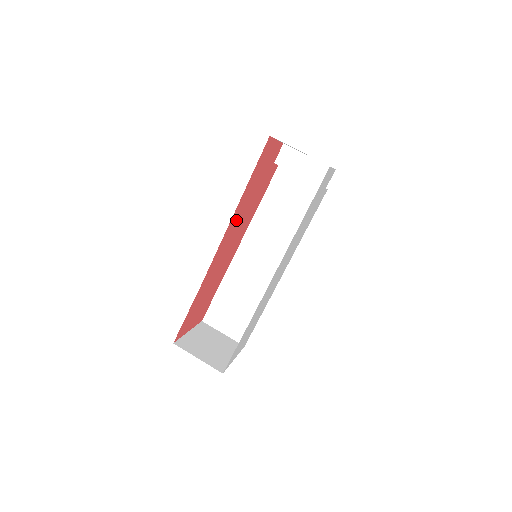
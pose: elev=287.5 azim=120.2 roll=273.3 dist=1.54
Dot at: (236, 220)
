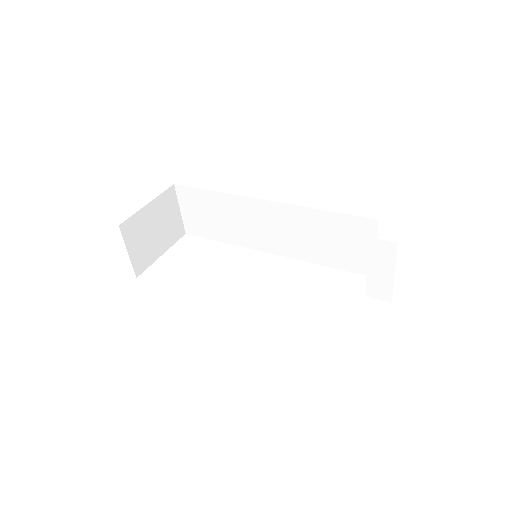
Dot at: occluded
